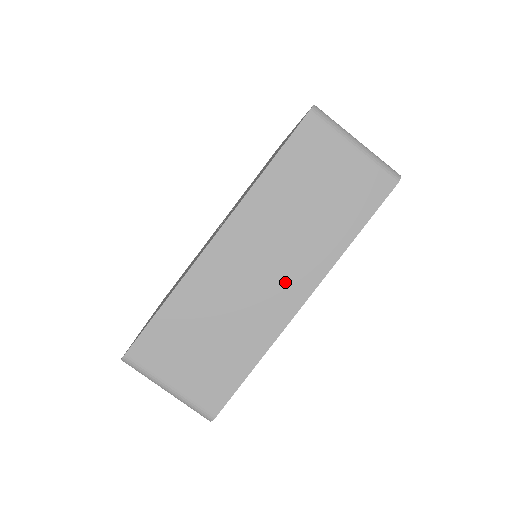
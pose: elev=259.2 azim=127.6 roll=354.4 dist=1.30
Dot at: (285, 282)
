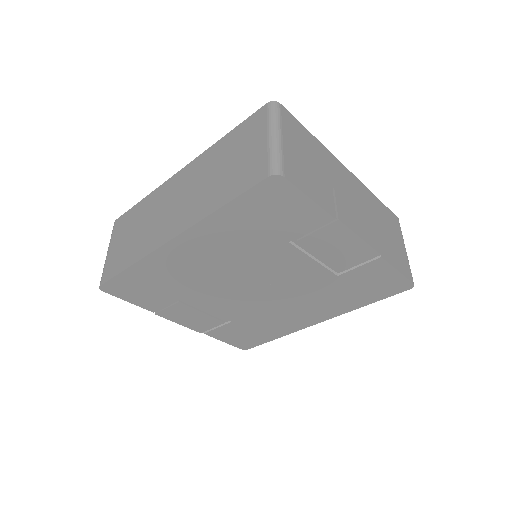
Dot at: (176, 219)
